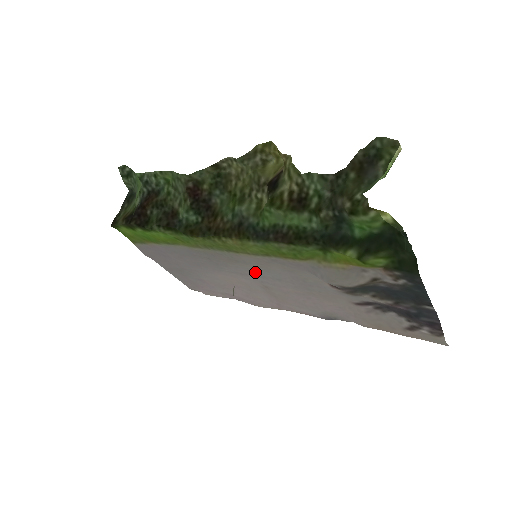
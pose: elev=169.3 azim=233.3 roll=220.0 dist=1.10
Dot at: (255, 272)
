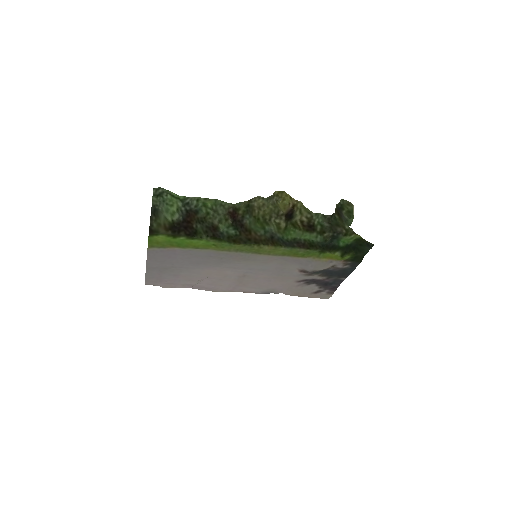
Dot at: (249, 266)
